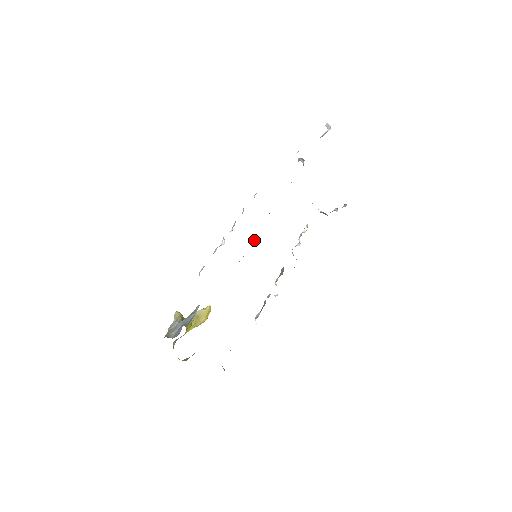
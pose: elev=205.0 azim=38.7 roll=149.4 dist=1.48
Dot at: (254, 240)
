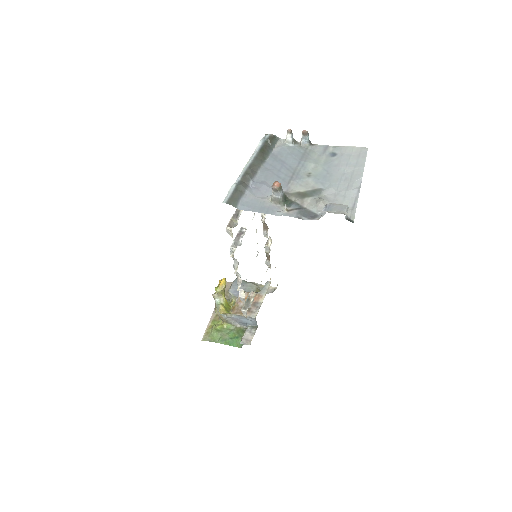
Dot at: occluded
